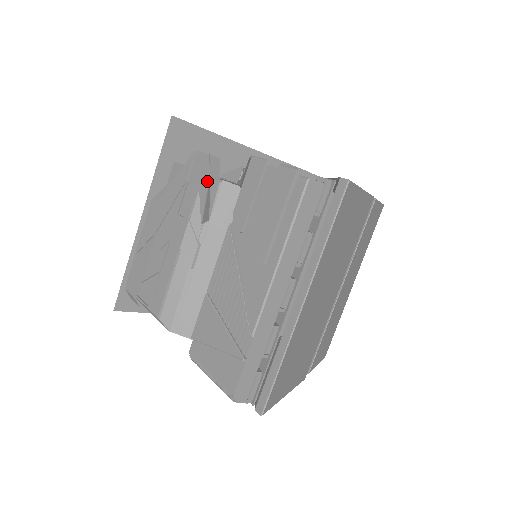
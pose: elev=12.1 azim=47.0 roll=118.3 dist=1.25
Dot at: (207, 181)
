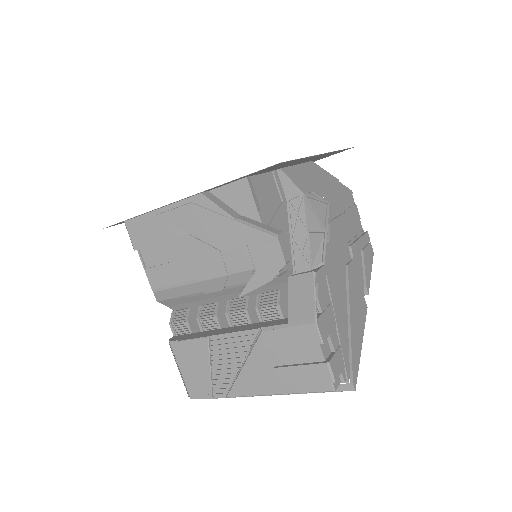
Dot at: (267, 280)
